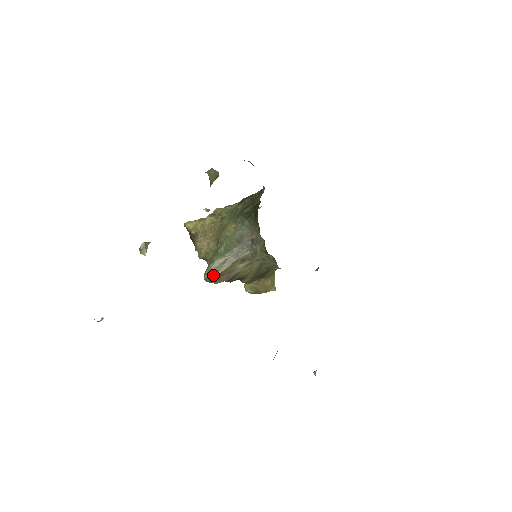
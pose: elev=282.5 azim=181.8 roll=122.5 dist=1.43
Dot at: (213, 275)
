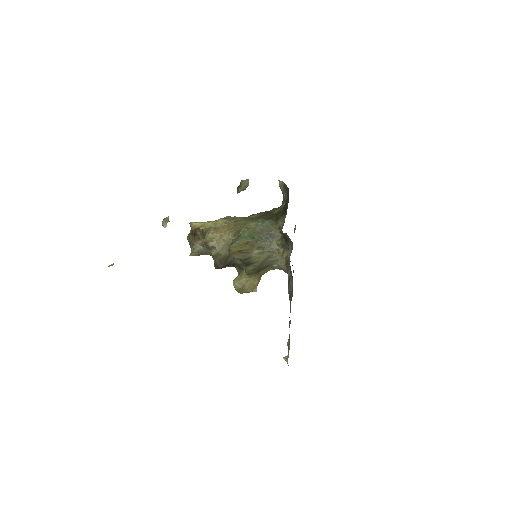
Dot at: (237, 249)
